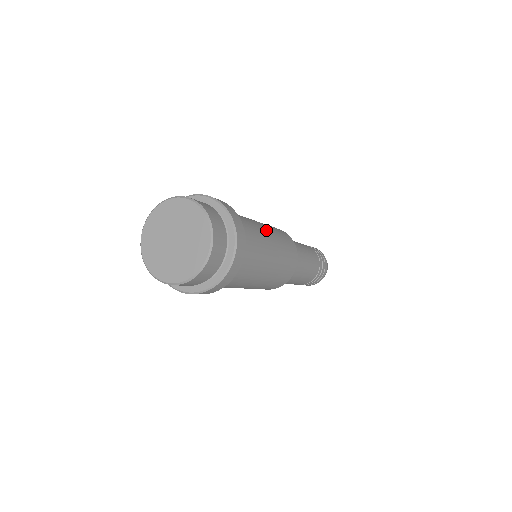
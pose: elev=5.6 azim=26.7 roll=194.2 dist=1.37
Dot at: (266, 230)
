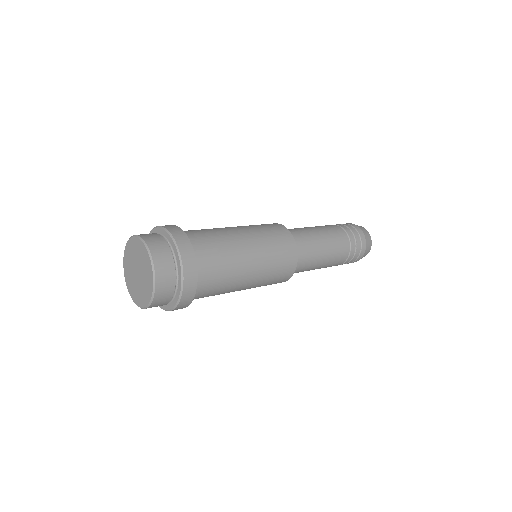
Dot at: (238, 230)
